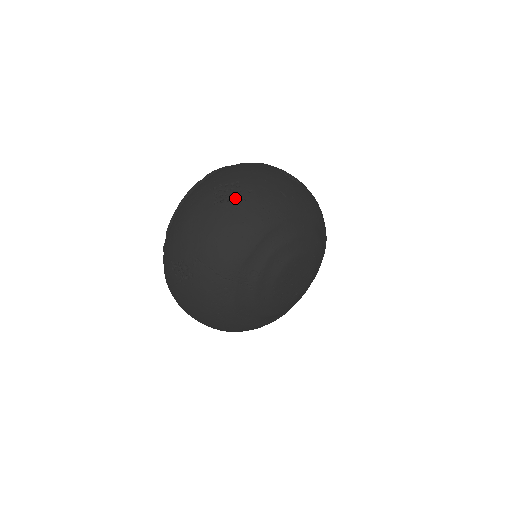
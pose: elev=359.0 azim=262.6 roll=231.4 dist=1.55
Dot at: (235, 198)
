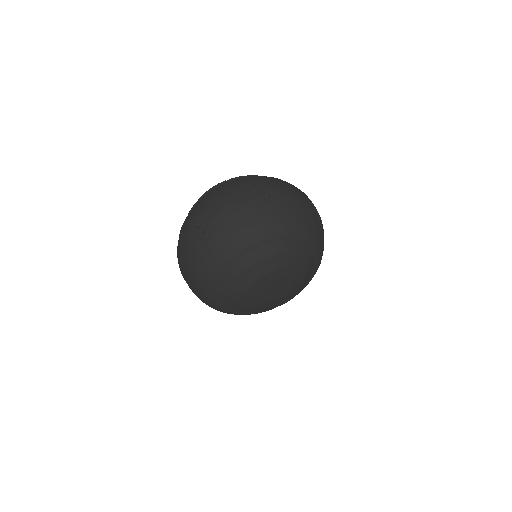
Dot at: (203, 232)
